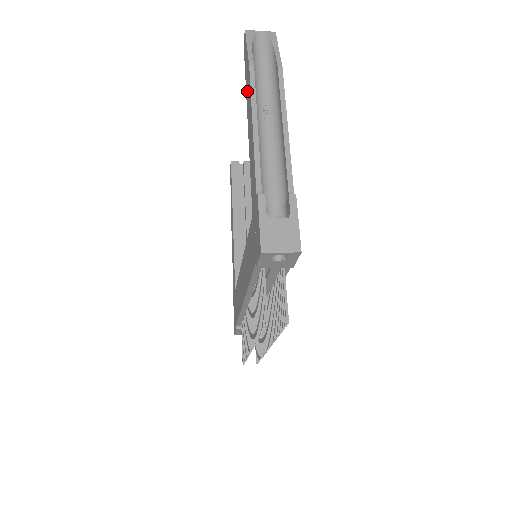
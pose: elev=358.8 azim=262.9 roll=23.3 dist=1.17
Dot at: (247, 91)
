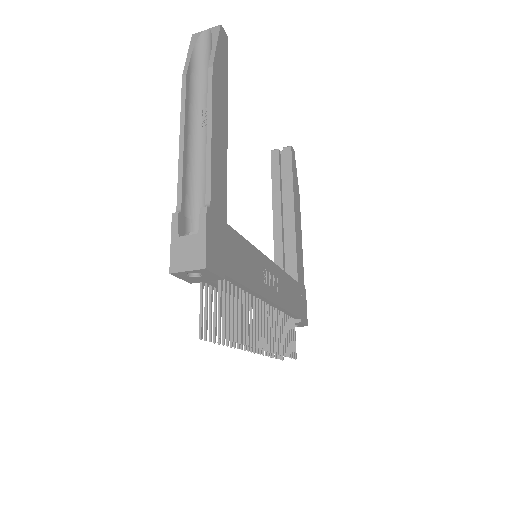
Dot at: occluded
